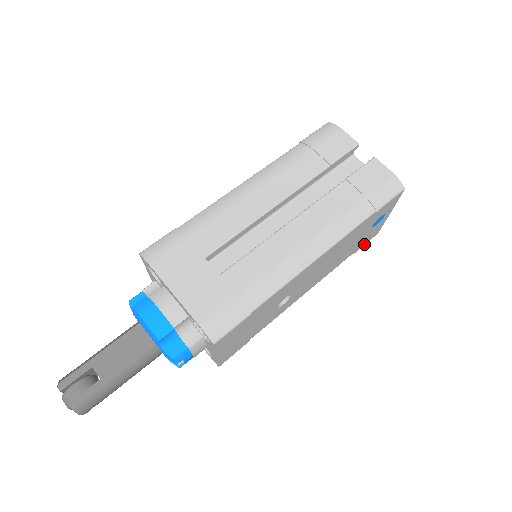
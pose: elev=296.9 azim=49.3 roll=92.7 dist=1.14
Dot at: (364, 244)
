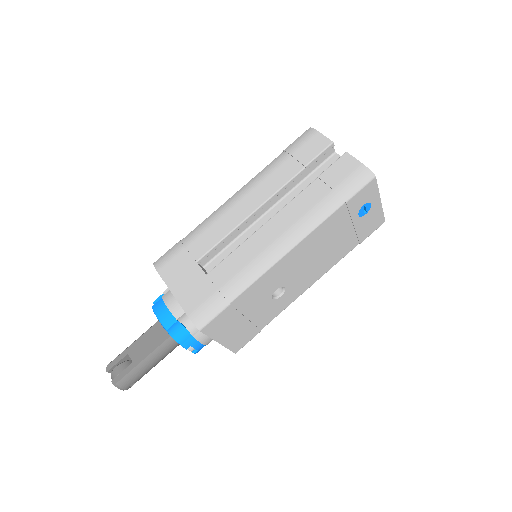
Dot at: (369, 234)
